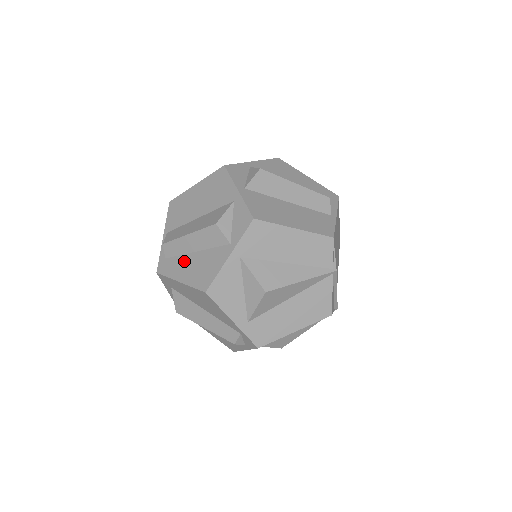
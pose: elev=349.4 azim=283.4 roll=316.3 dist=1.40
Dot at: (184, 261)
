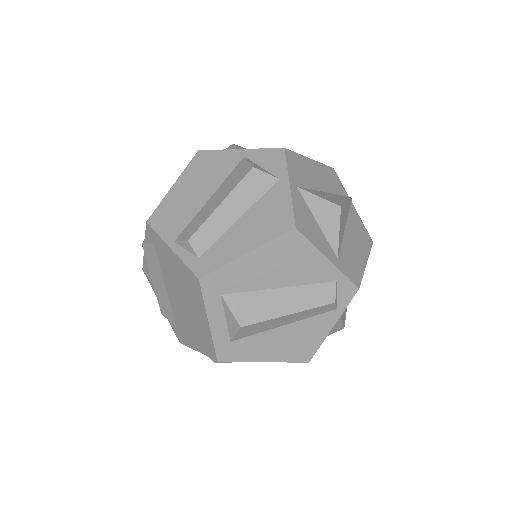
Dot at: (232, 236)
